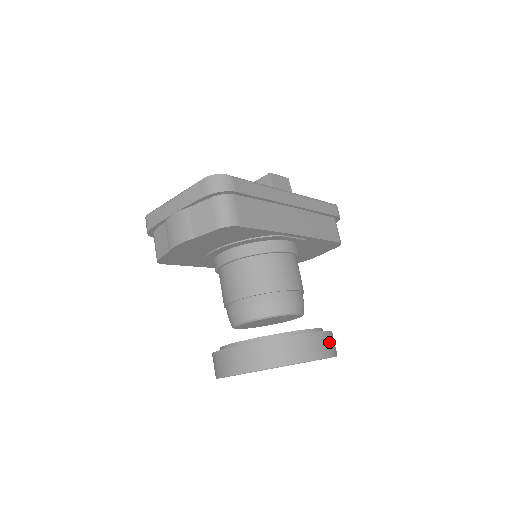
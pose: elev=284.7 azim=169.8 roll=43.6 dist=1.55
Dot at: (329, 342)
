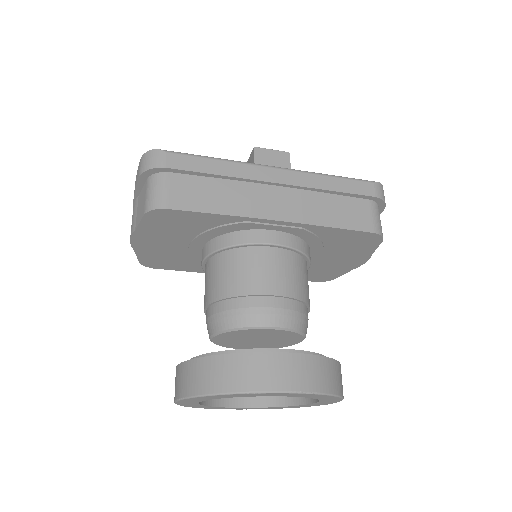
Dot at: (302, 370)
